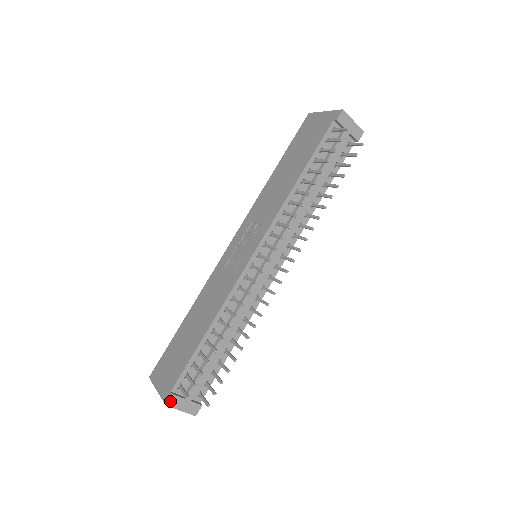
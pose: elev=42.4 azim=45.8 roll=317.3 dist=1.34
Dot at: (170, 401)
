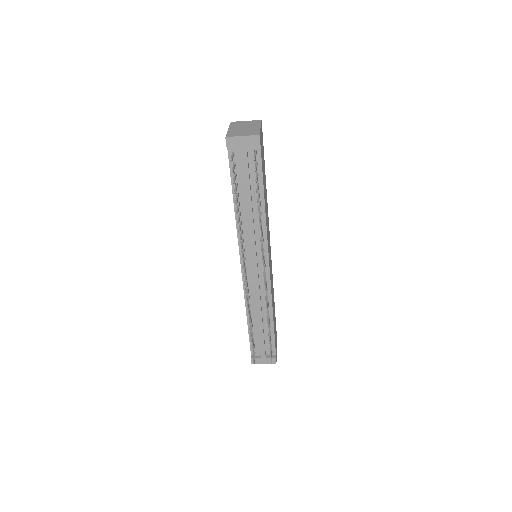
Dot at: occluded
